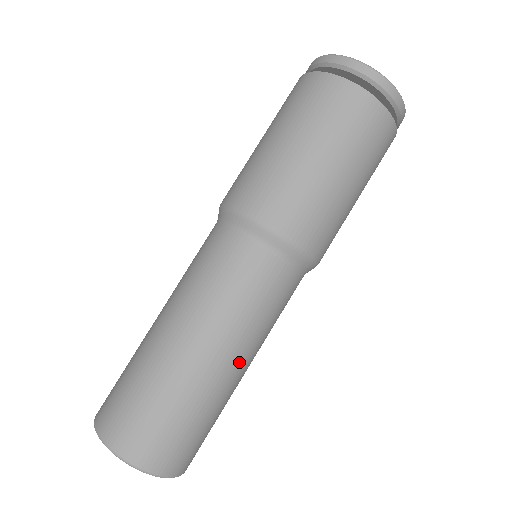
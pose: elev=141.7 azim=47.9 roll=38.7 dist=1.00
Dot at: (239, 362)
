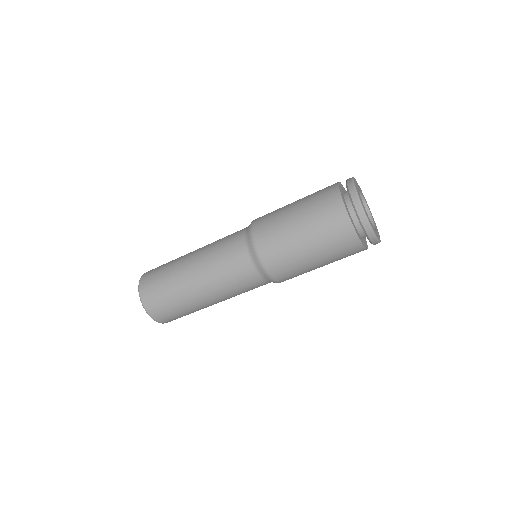
Dot at: (216, 302)
